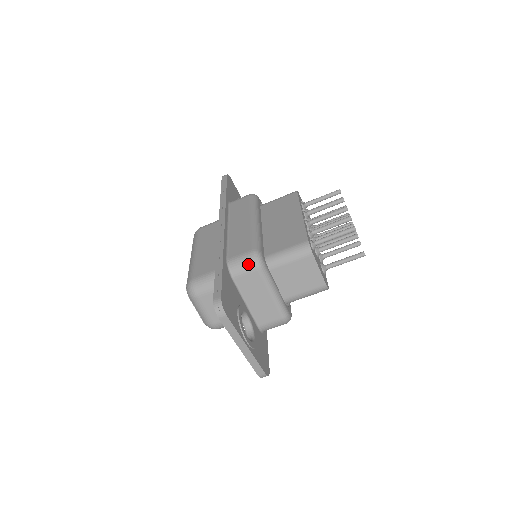
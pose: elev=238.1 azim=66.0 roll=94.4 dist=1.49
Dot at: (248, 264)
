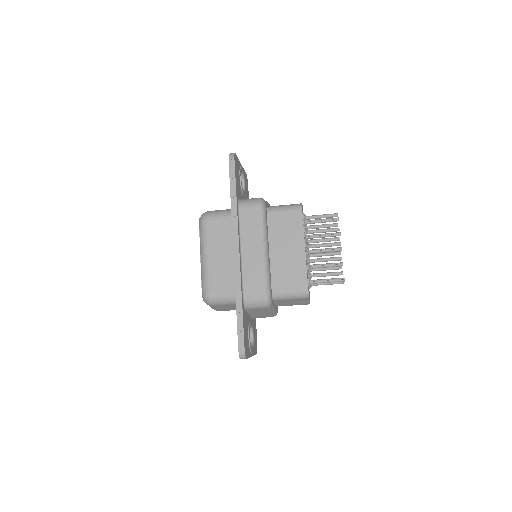
Dot at: (260, 305)
